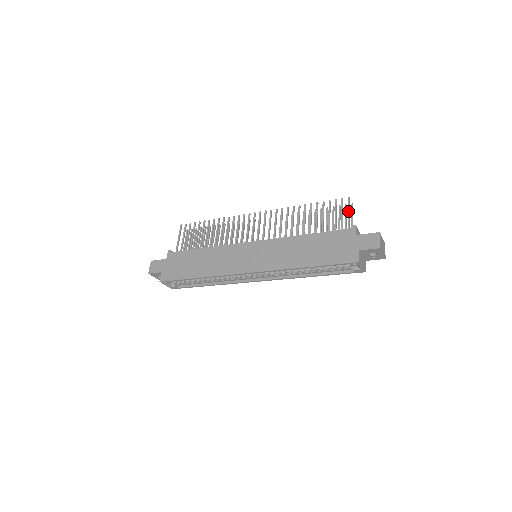
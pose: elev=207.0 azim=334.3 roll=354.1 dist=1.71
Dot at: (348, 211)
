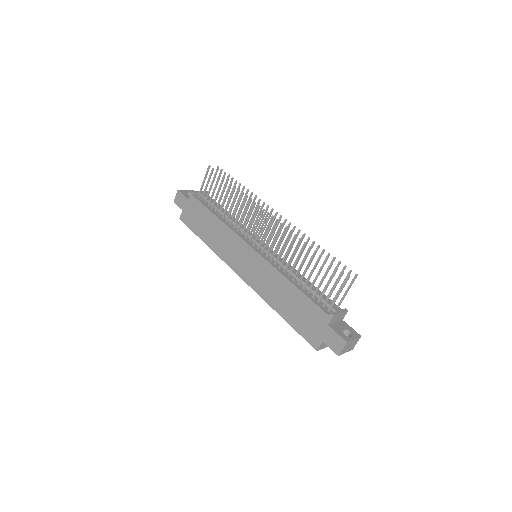
Dot at: (339, 291)
